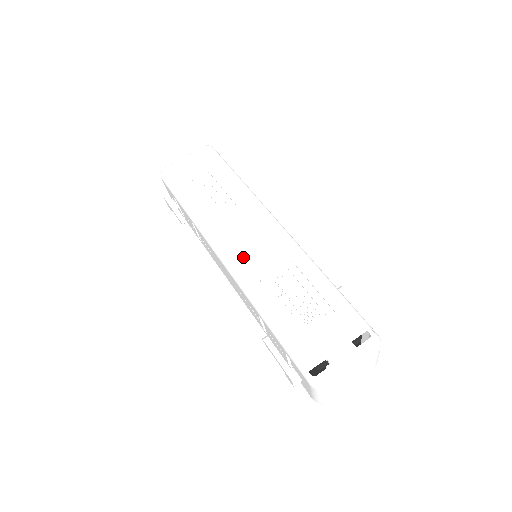
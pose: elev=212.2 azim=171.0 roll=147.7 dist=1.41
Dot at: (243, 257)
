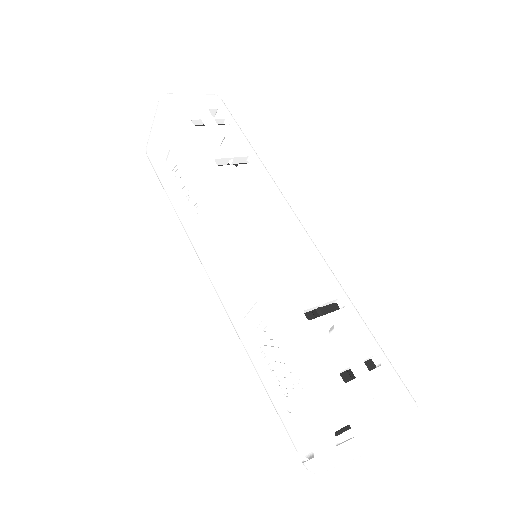
Dot at: (224, 288)
